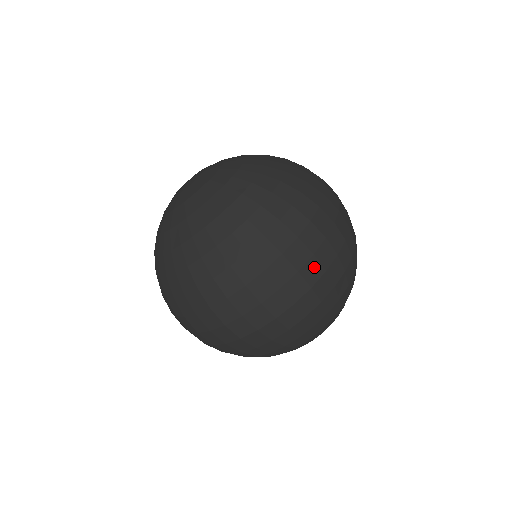
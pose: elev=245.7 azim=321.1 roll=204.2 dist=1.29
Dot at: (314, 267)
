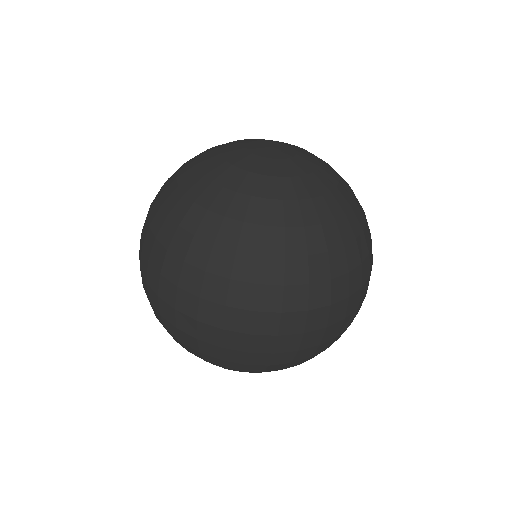
Dot at: (336, 329)
